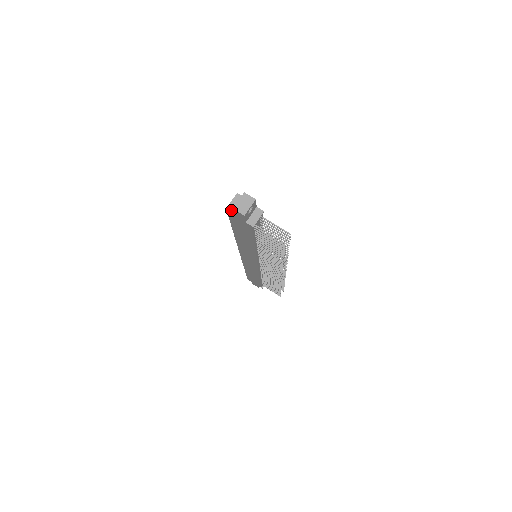
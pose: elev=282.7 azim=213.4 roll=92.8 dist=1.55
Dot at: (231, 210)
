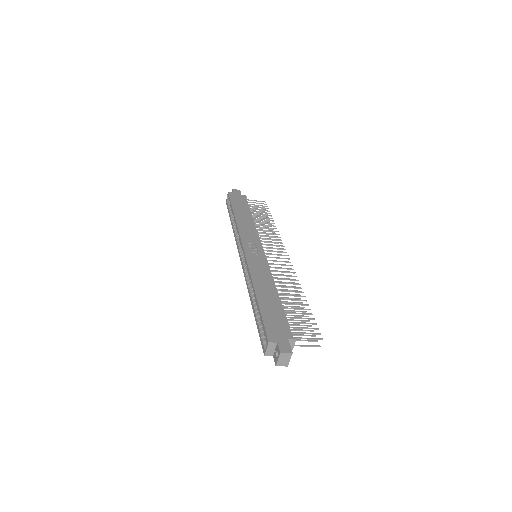
Dot at: (269, 355)
